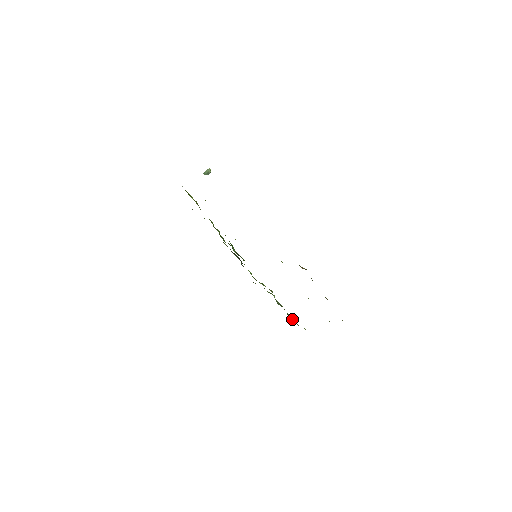
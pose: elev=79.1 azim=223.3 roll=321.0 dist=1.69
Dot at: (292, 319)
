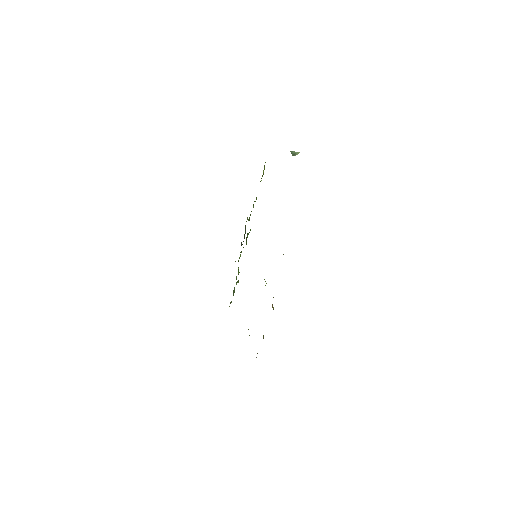
Dot at: occluded
